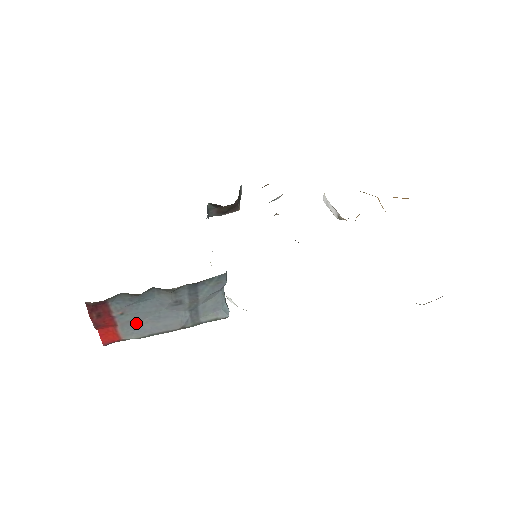
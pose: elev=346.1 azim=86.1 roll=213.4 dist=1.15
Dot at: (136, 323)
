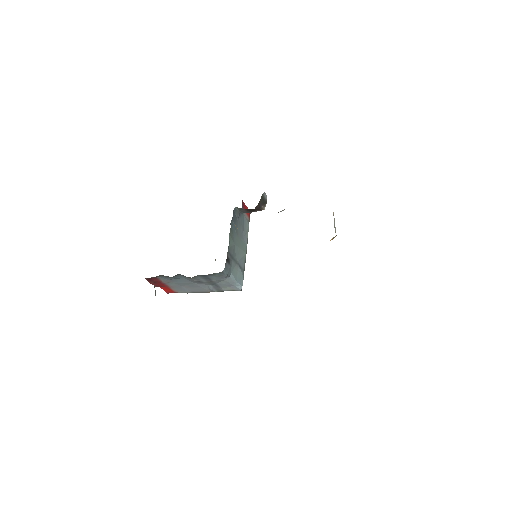
Dot at: (181, 287)
